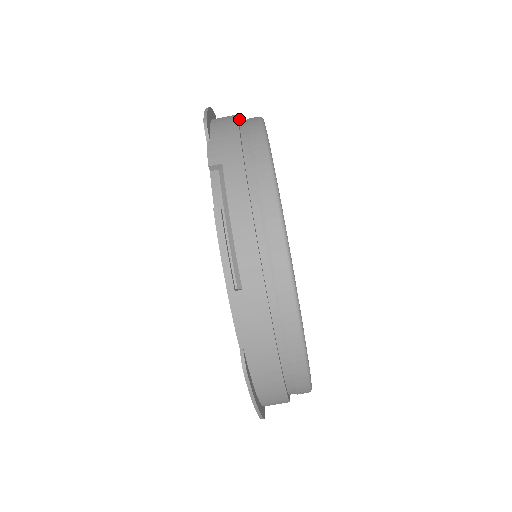
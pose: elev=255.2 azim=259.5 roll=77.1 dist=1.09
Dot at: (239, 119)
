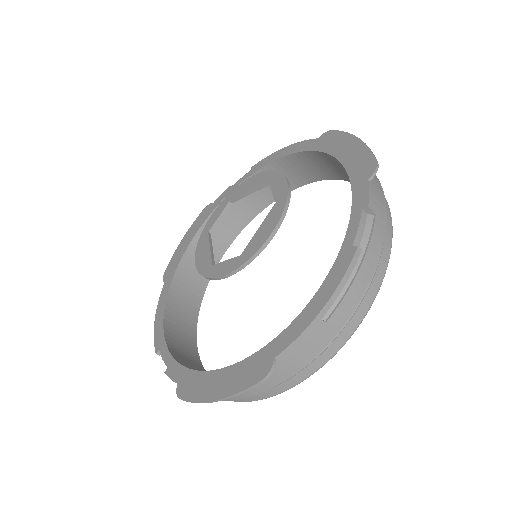
Dot at: occluded
